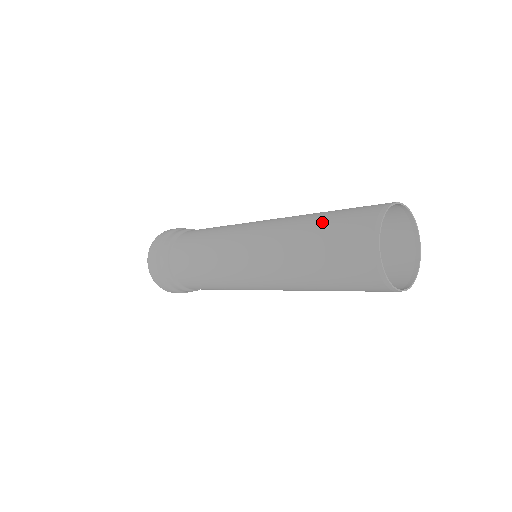
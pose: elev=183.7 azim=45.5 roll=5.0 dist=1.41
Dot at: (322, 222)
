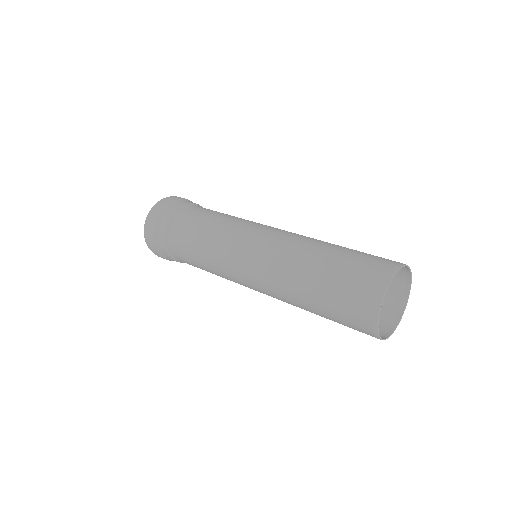
Dot at: (328, 271)
